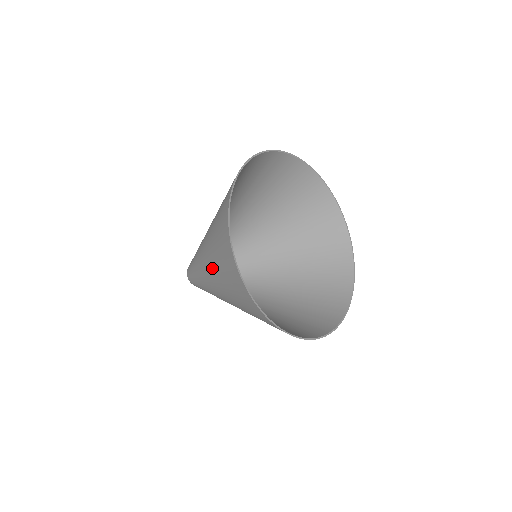
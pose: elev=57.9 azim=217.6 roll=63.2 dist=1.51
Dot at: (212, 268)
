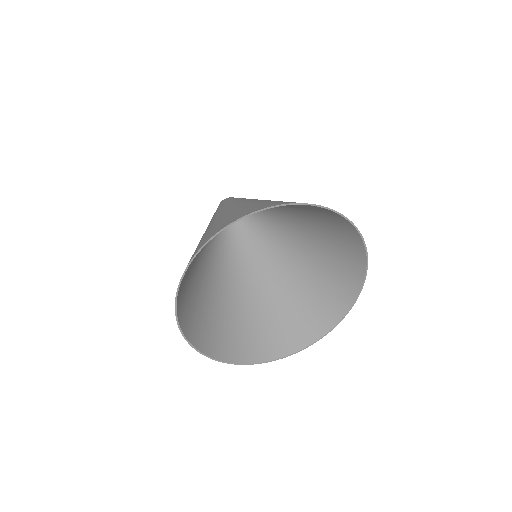
Dot at: (219, 217)
